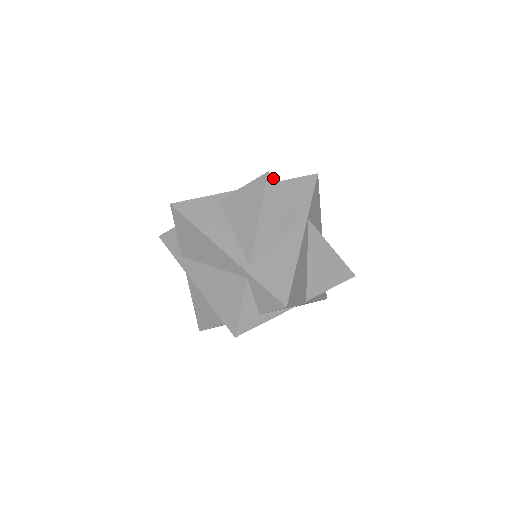
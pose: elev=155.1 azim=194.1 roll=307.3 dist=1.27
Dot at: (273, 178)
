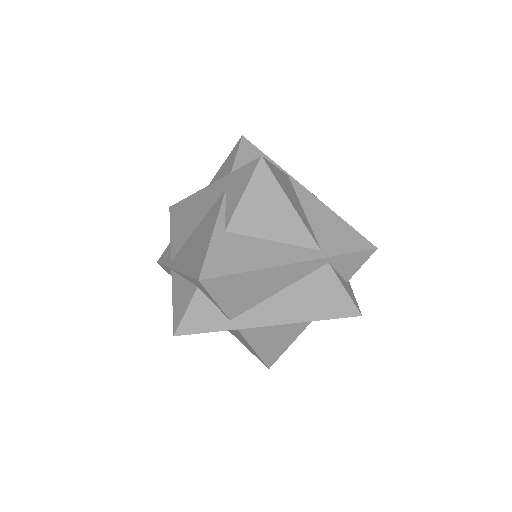
Dot at: (266, 160)
